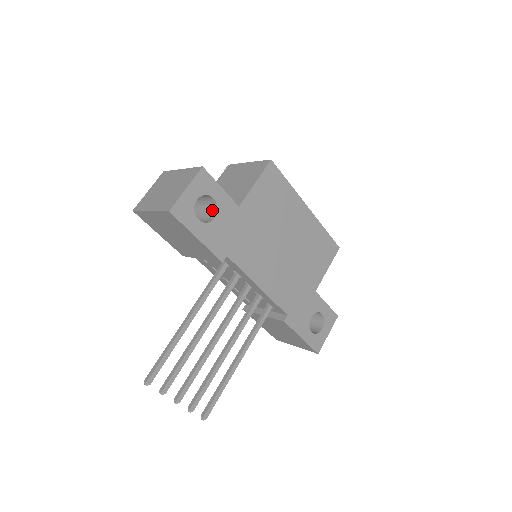
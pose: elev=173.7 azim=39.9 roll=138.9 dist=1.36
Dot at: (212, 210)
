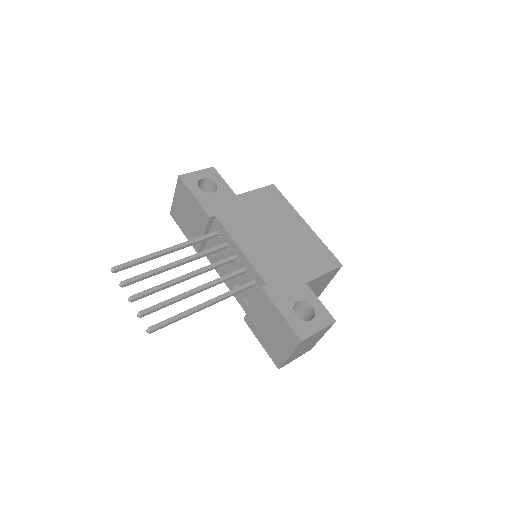
Dot at: occluded
